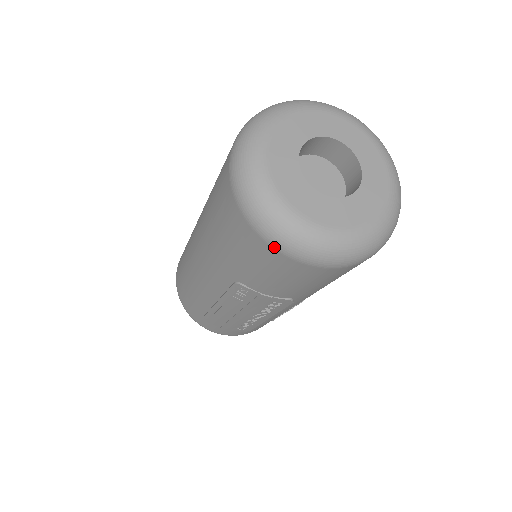
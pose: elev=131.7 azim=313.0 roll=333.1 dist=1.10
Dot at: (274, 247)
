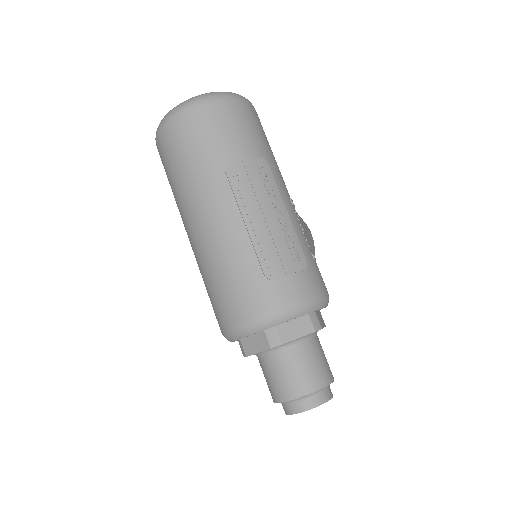
Dot at: (203, 103)
